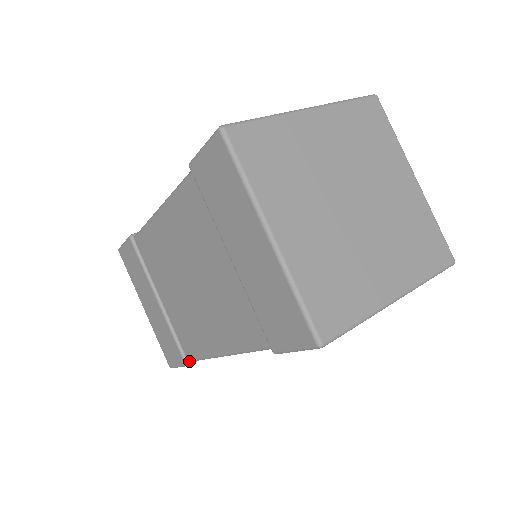
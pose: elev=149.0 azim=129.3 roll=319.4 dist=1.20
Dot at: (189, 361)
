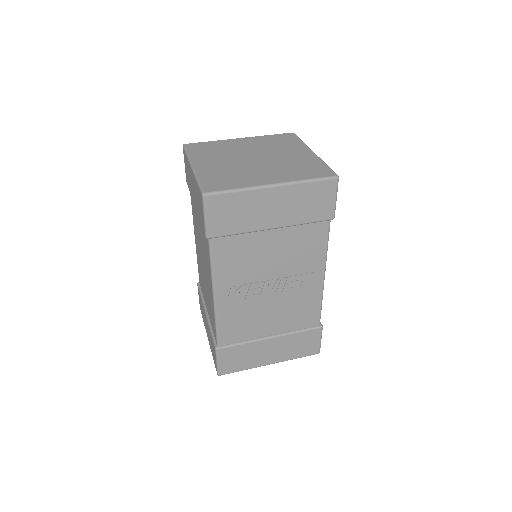
Dot at: (217, 345)
